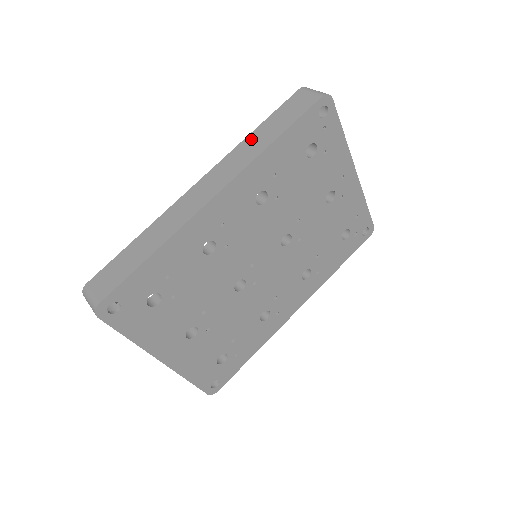
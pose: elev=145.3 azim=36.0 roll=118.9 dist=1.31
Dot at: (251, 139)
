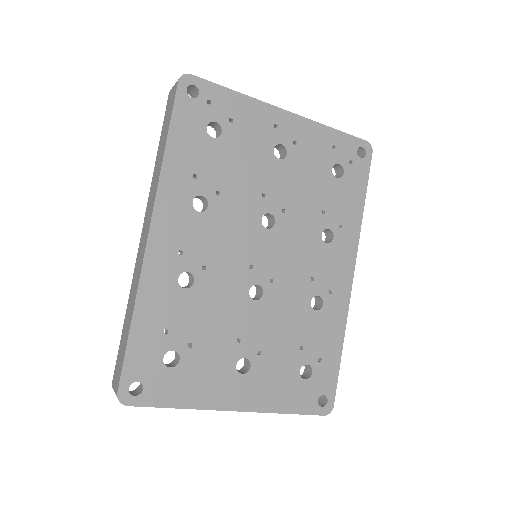
Dot at: (156, 166)
